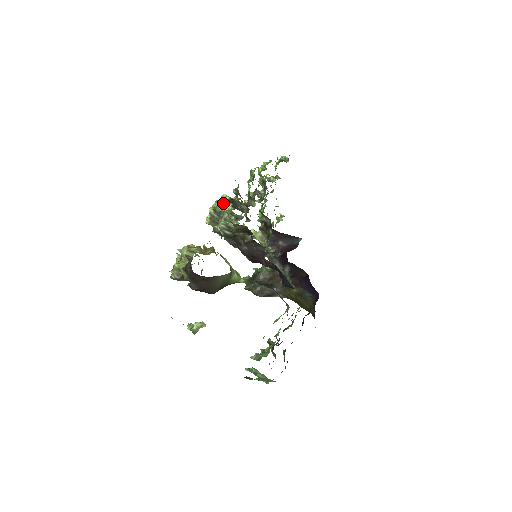
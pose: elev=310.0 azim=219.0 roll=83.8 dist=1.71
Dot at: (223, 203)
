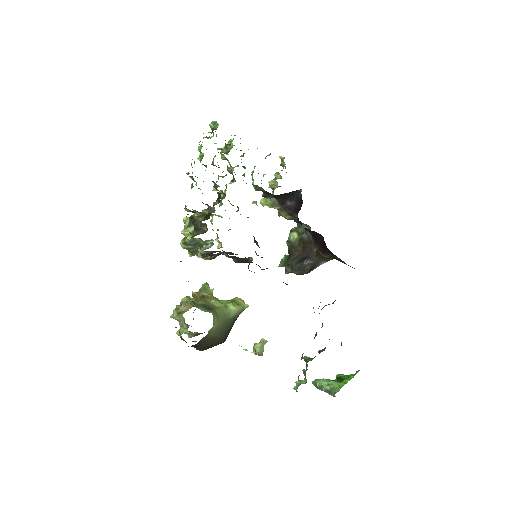
Dot at: (185, 231)
